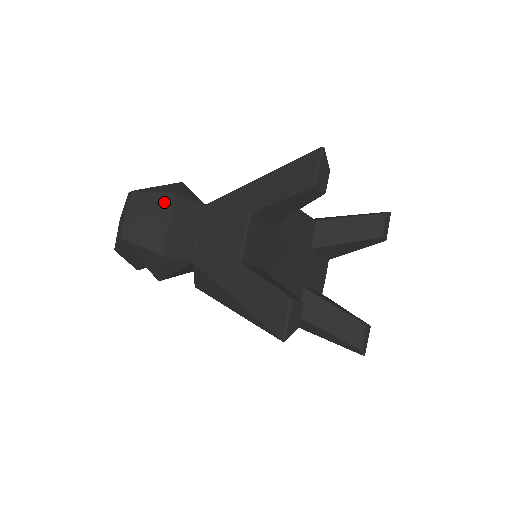
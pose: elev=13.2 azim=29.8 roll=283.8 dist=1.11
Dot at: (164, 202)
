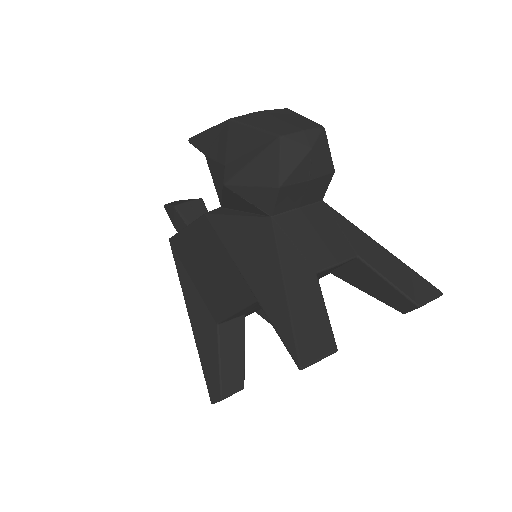
Dot at: (326, 165)
